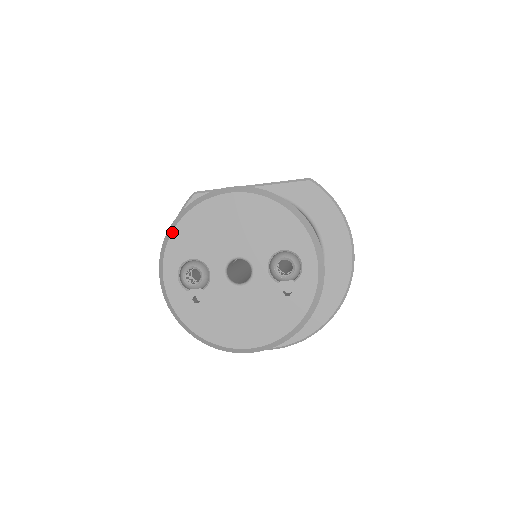
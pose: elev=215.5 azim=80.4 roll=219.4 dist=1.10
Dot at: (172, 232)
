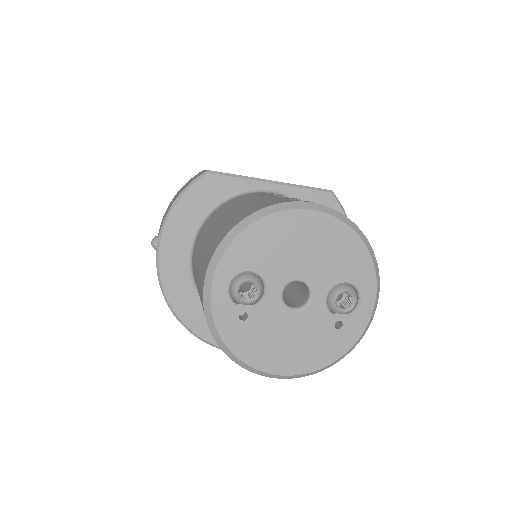
Dot at: (236, 236)
